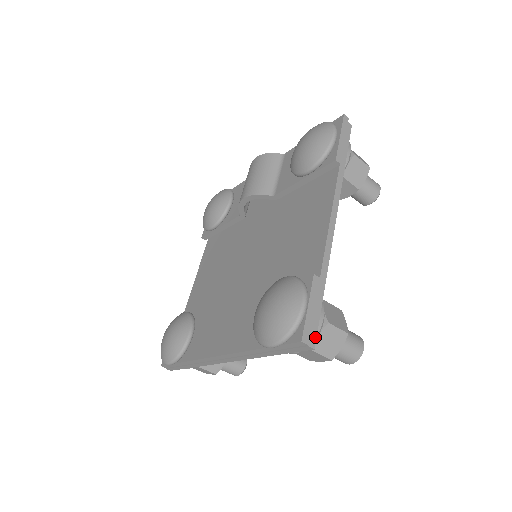
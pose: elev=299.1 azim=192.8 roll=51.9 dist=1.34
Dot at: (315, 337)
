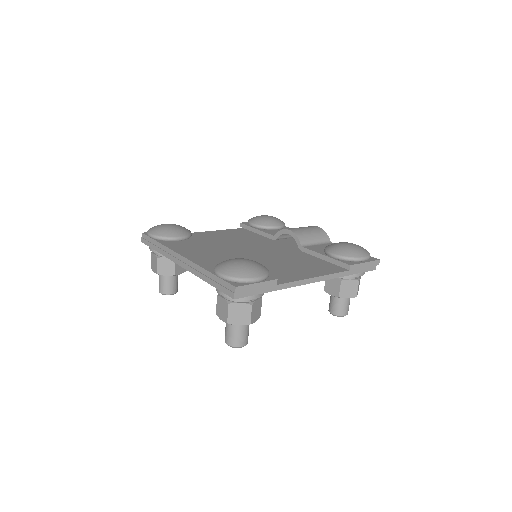
Dot at: (241, 297)
